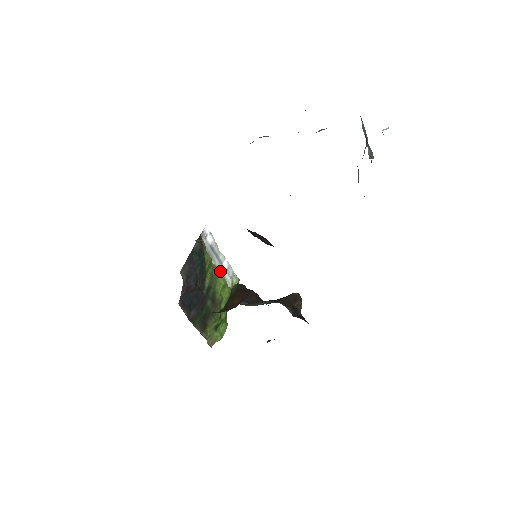
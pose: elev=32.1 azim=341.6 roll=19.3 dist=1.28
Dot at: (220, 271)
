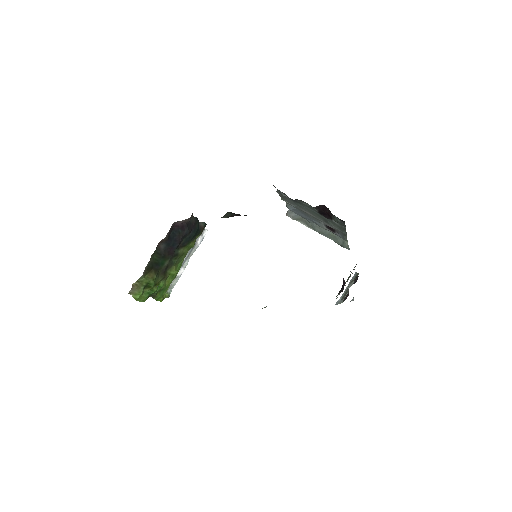
Dot at: occluded
